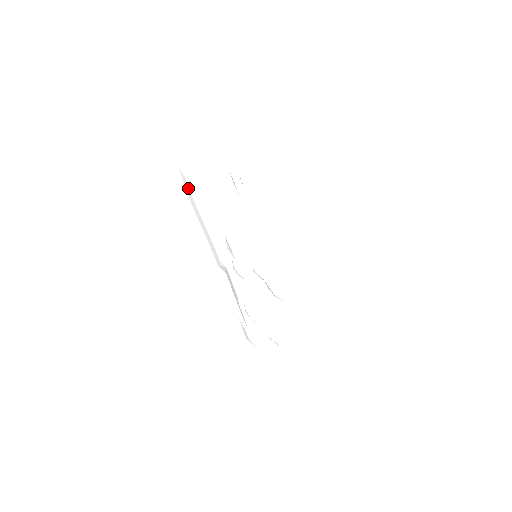
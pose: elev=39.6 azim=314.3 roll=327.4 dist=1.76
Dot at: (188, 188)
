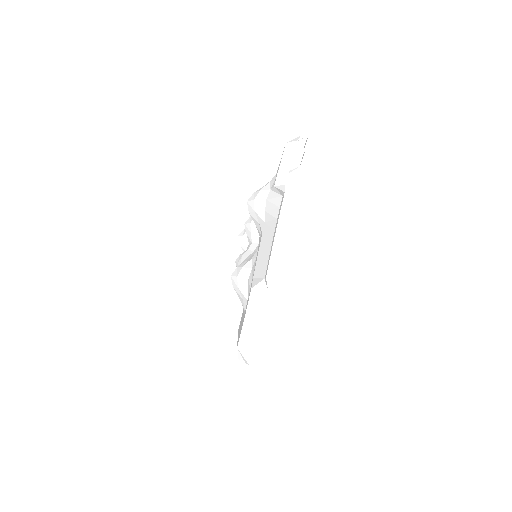
Dot at: occluded
